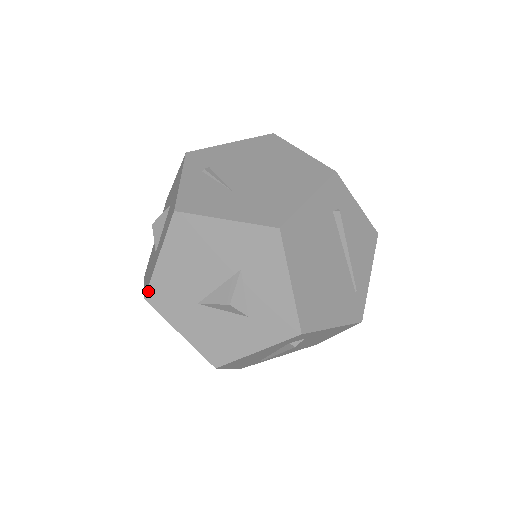
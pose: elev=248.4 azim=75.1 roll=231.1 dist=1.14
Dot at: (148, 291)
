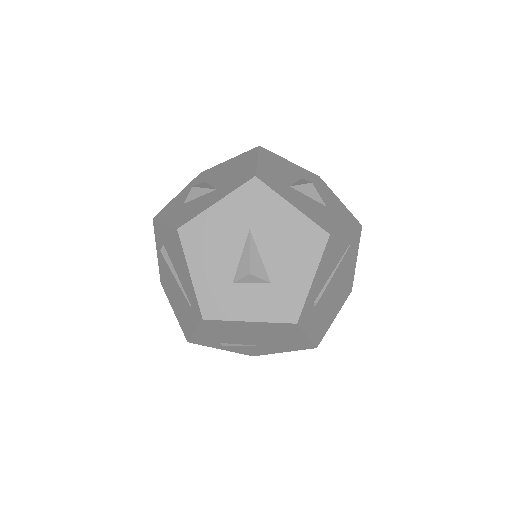
Dot at: occluded
